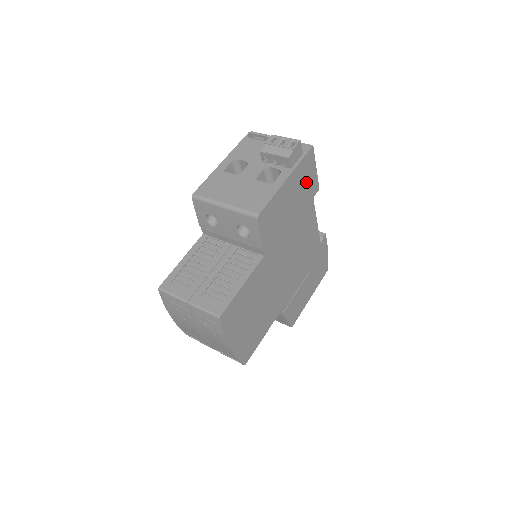
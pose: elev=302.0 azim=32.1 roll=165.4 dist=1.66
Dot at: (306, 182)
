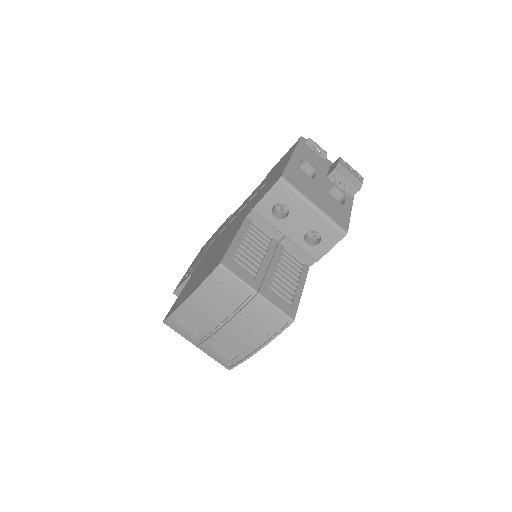
Dot at: occluded
